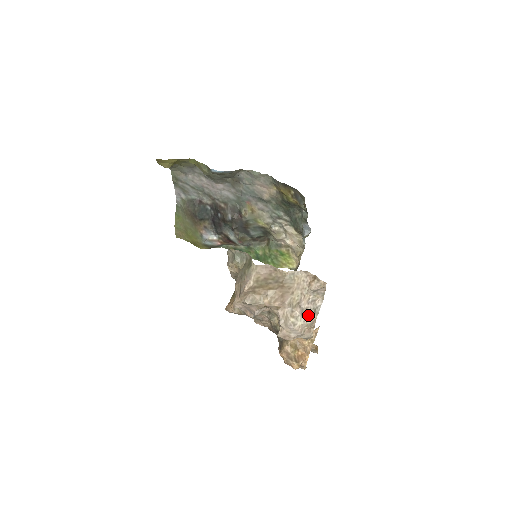
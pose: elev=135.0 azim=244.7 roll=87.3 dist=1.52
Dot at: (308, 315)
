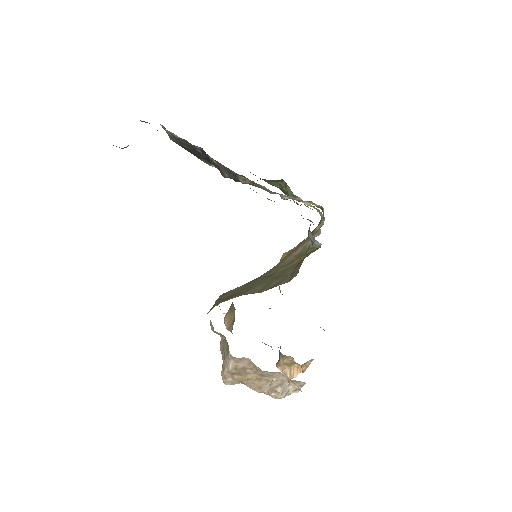
Dot at: (290, 391)
